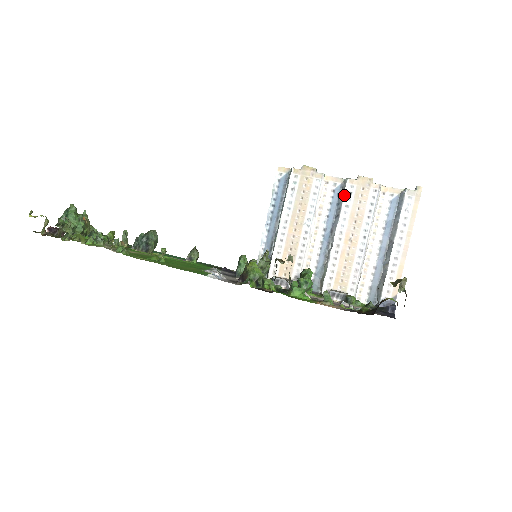
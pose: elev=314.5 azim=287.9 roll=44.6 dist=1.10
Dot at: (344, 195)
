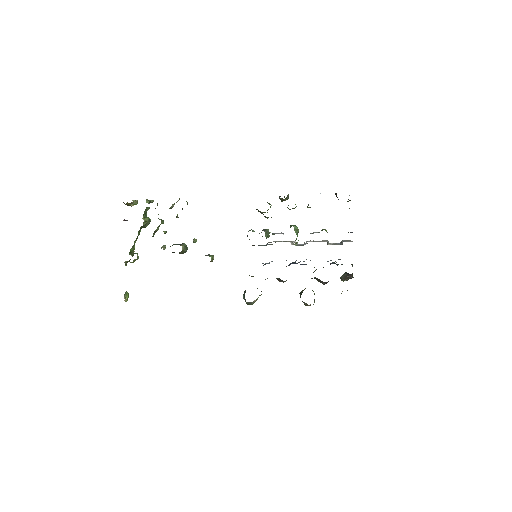
Dot at: occluded
